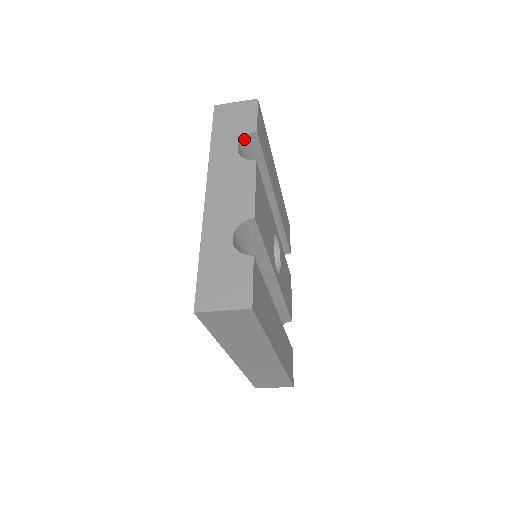
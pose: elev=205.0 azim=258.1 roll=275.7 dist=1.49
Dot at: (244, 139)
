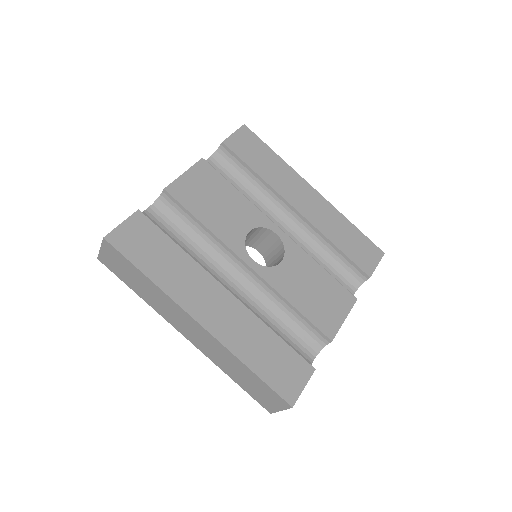
Dot at: (217, 153)
